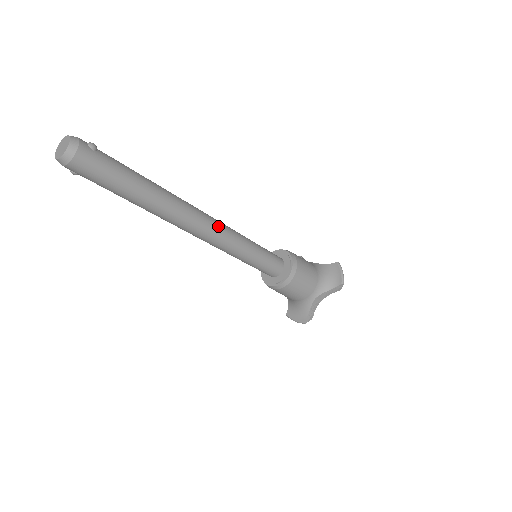
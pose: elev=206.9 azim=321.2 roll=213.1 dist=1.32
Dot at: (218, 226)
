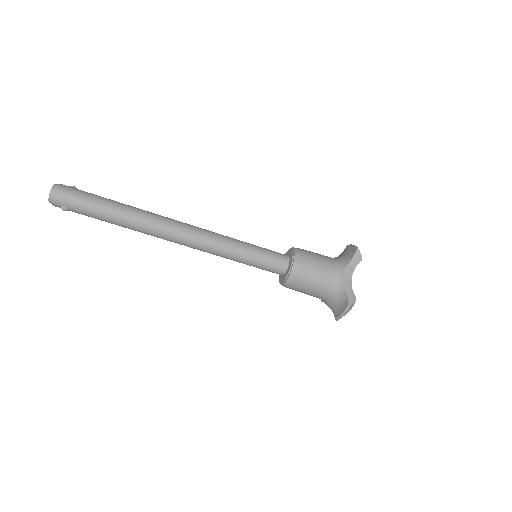
Dot at: (199, 228)
